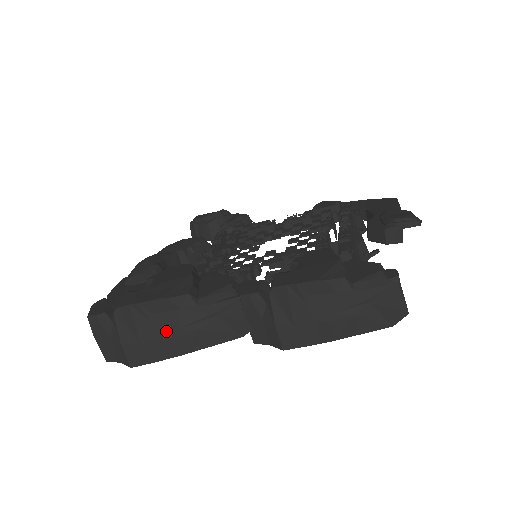
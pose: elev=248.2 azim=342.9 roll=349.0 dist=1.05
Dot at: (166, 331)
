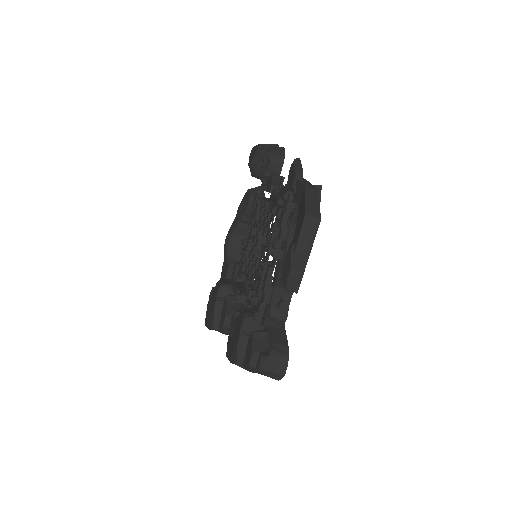
Dot at: occluded
